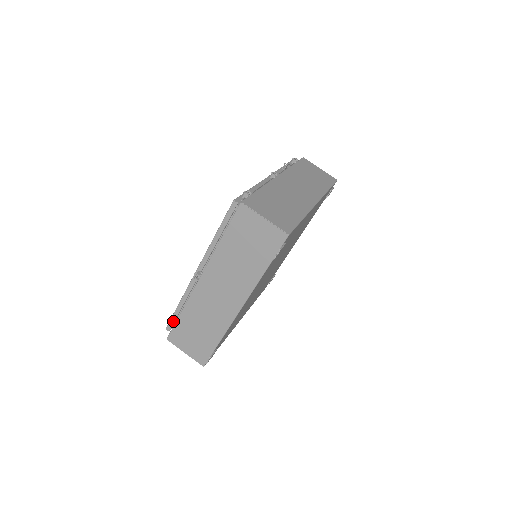
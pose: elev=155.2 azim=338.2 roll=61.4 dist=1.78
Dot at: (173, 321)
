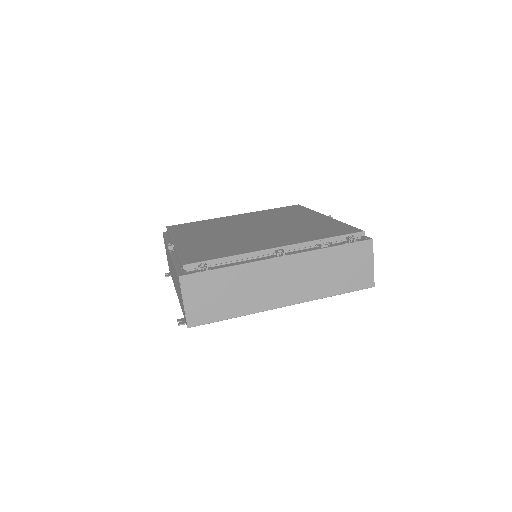
Dot at: occluded
